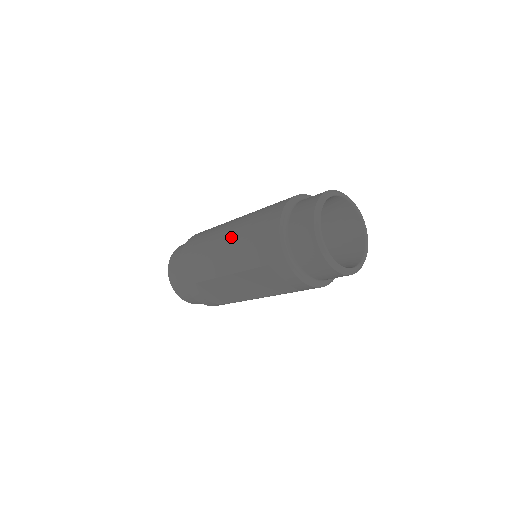
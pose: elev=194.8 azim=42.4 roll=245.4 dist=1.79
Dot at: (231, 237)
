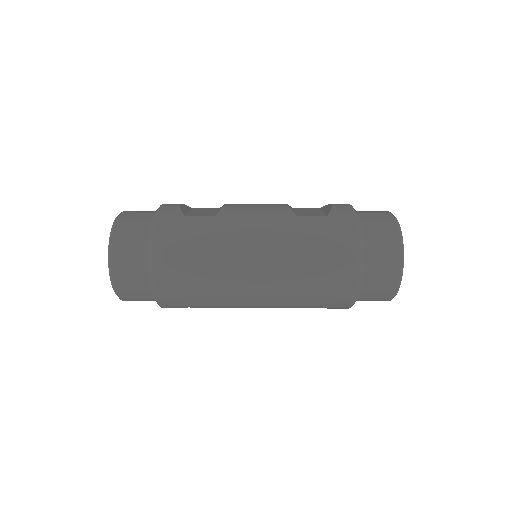
Dot at: (271, 282)
